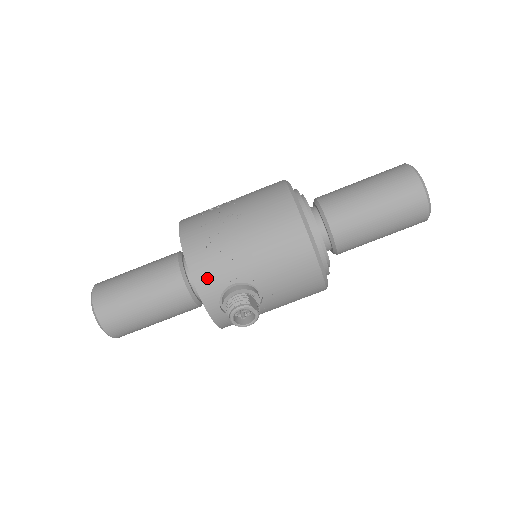
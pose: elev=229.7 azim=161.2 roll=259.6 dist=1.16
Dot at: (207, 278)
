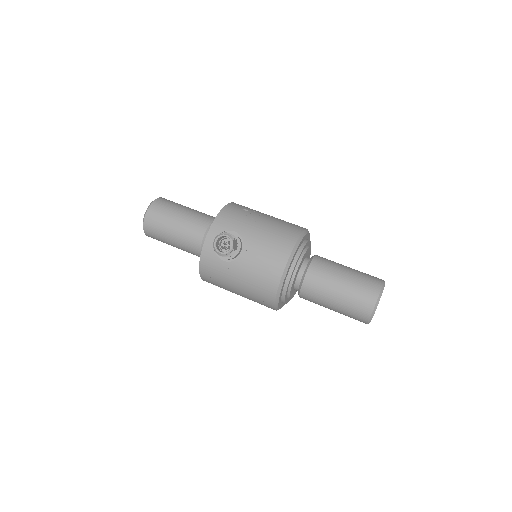
Dot at: (226, 218)
